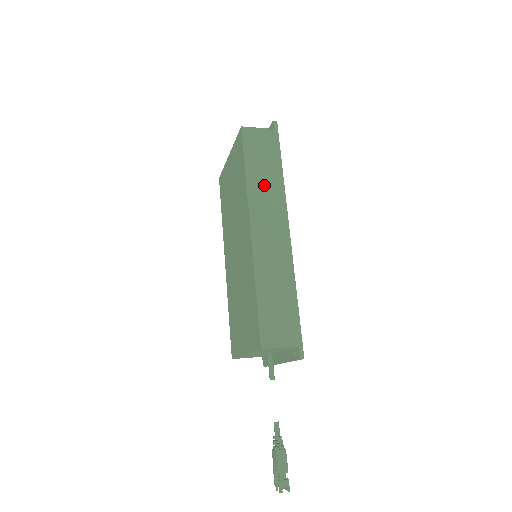
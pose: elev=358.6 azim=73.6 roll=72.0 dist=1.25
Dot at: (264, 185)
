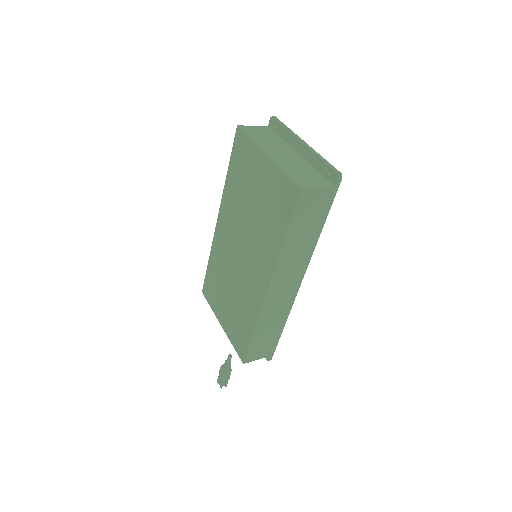
Dot at: (297, 249)
